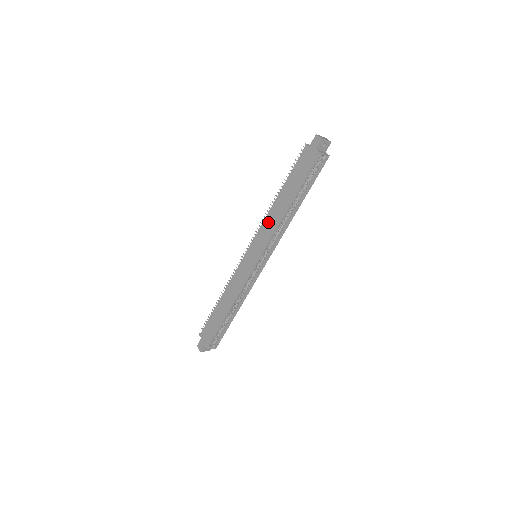
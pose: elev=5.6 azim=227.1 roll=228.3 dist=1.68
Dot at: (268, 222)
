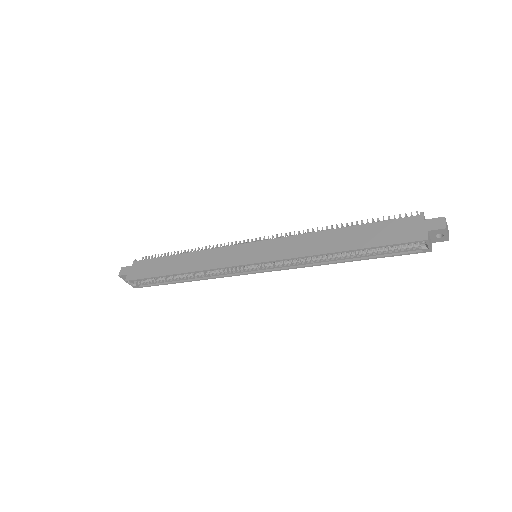
Dot at: (301, 241)
